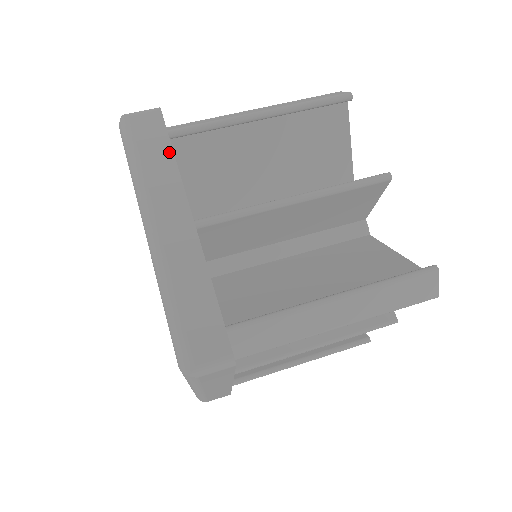
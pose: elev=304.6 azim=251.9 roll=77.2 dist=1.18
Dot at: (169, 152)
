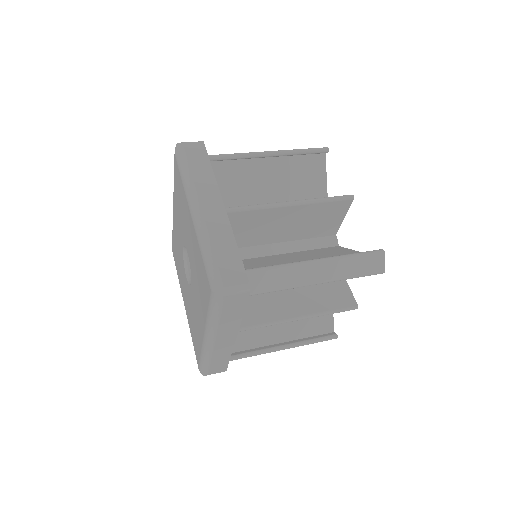
Dot at: (209, 166)
